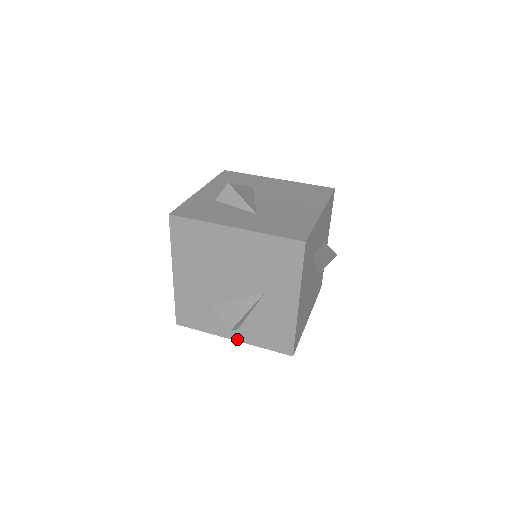
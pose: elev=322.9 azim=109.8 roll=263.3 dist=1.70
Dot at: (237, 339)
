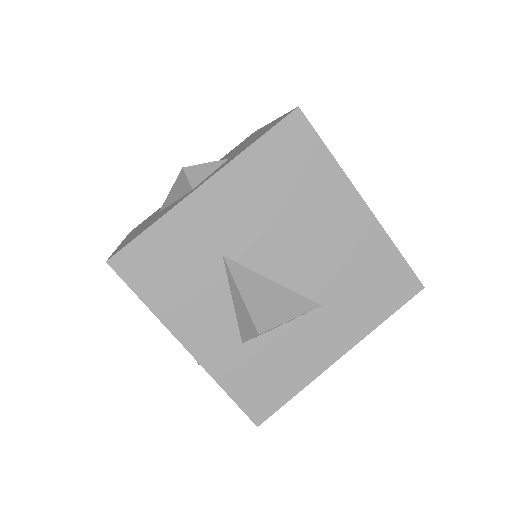
Dot at: occluded
